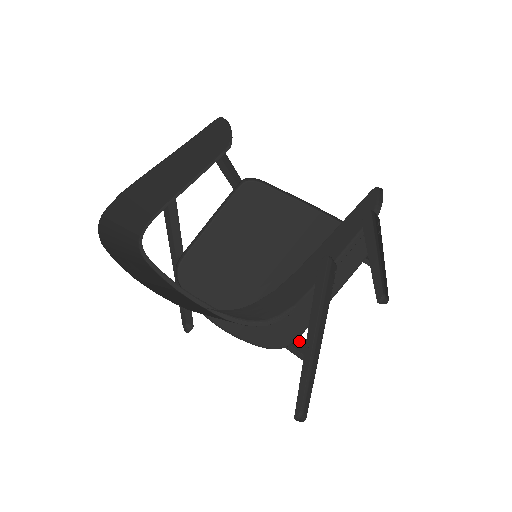
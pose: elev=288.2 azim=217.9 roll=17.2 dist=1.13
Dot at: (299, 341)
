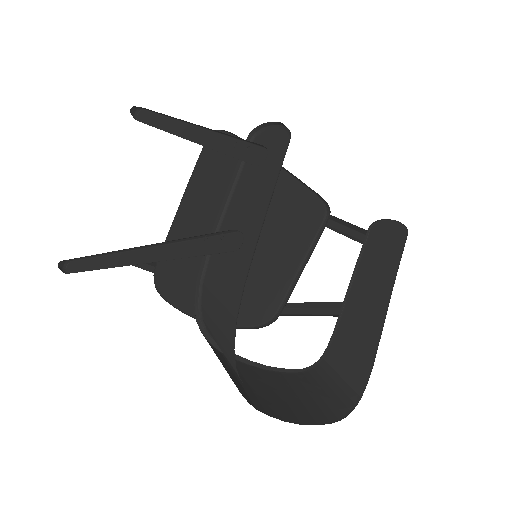
Dot at: occluded
